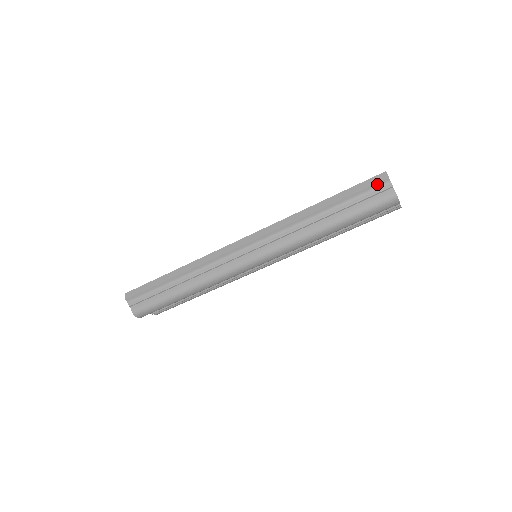
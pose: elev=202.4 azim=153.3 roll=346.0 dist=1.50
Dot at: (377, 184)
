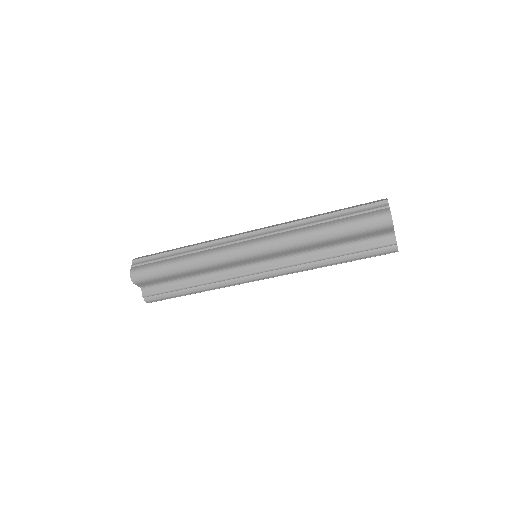
Dot at: (376, 203)
